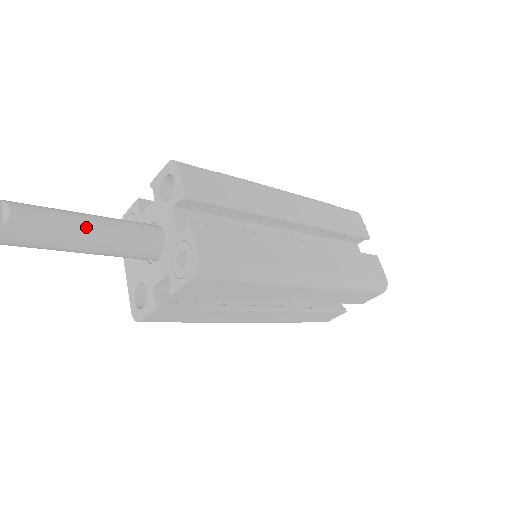
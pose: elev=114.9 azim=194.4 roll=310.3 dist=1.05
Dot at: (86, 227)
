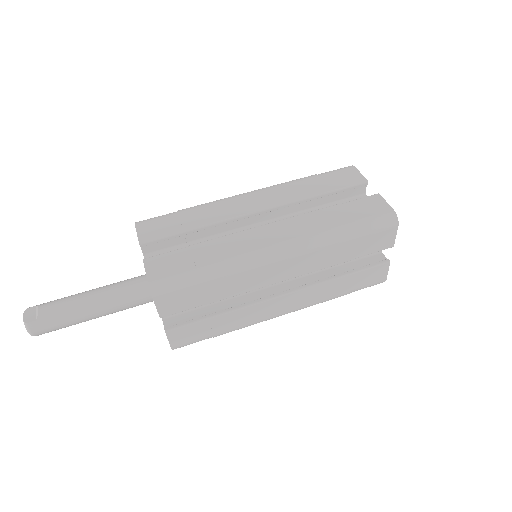
Dot at: (89, 298)
